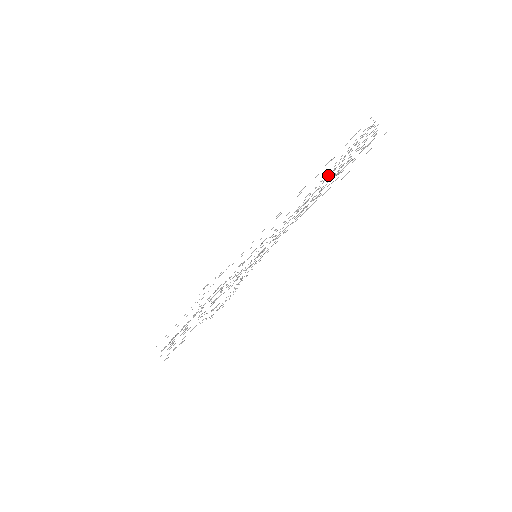
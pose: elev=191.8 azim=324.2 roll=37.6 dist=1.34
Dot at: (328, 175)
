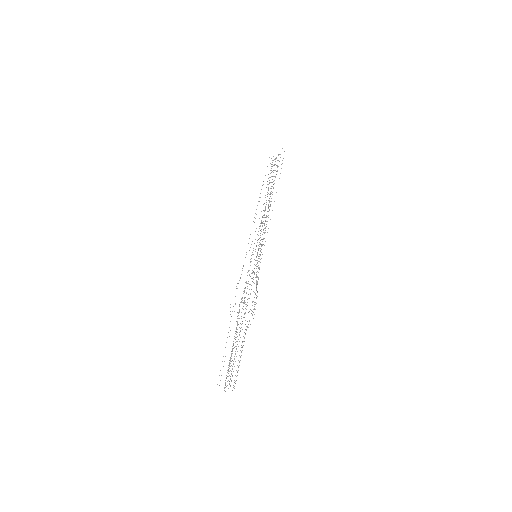
Dot at: occluded
